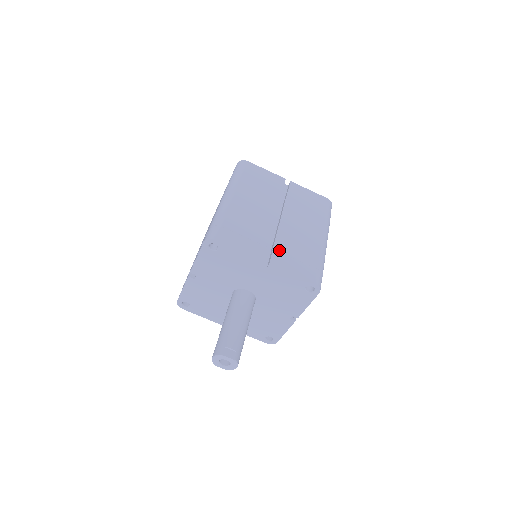
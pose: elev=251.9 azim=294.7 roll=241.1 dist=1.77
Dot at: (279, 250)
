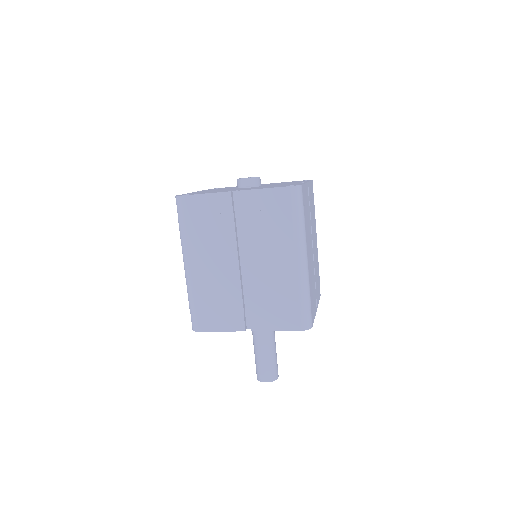
Dot at: (255, 310)
